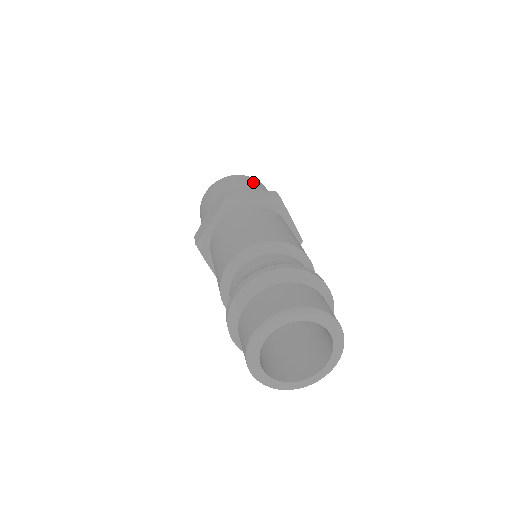
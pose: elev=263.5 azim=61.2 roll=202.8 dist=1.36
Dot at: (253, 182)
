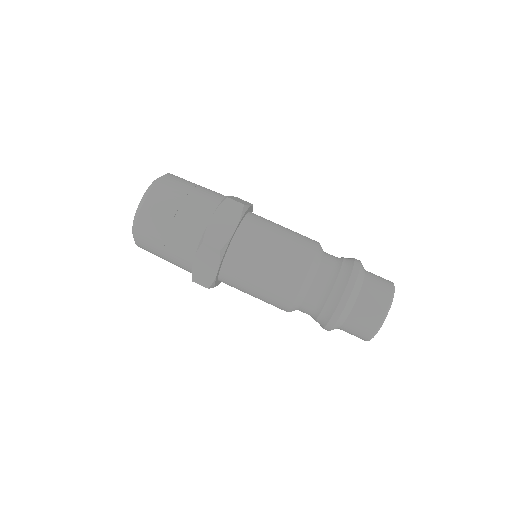
Dot at: (178, 192)
